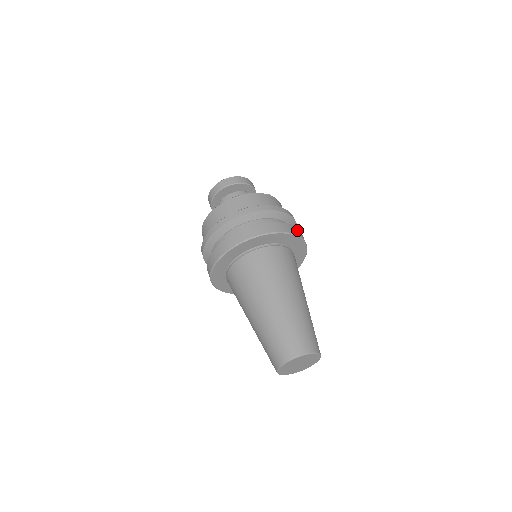
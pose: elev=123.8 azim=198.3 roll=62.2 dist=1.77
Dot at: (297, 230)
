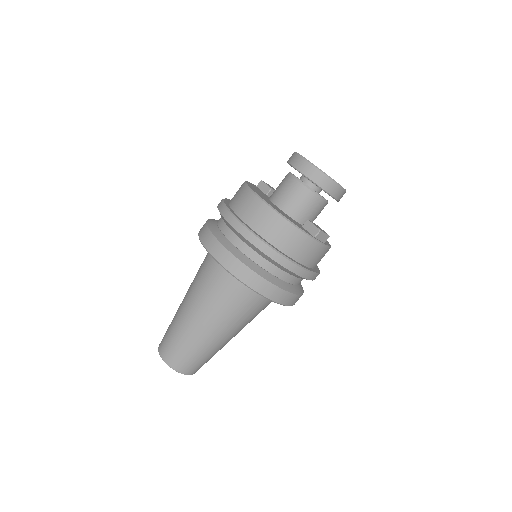
Dot at: (283, 294)
